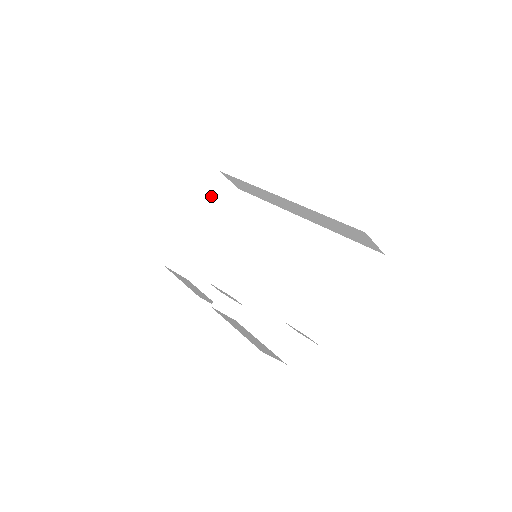
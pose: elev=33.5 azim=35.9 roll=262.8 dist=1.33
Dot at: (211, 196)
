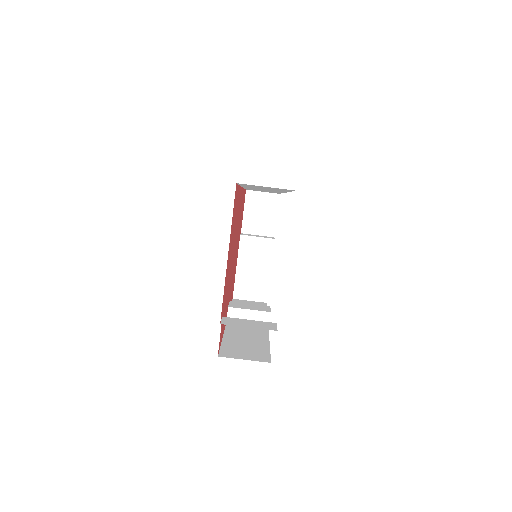
Dot at: (253, 216)
